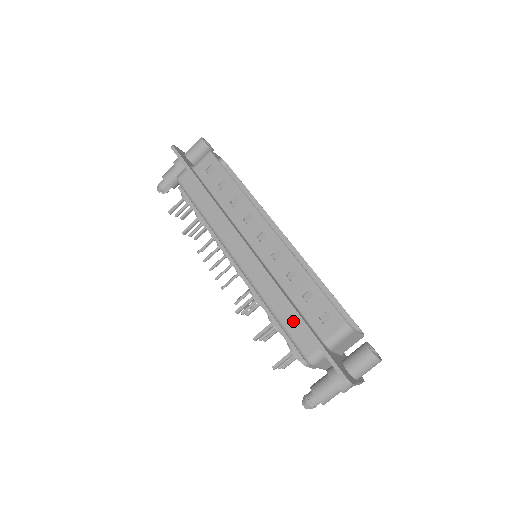
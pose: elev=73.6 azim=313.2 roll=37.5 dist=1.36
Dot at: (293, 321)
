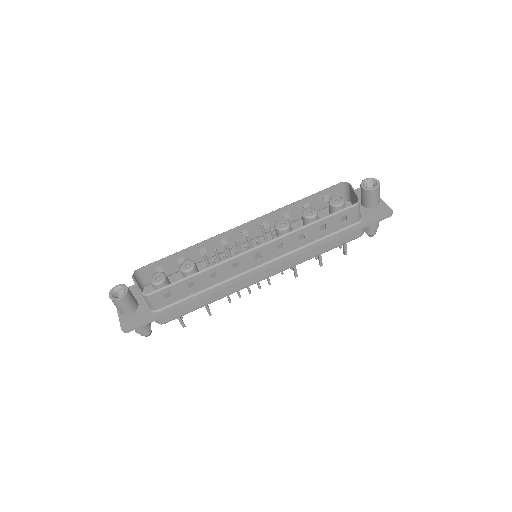
Dot at: (335, 242)
